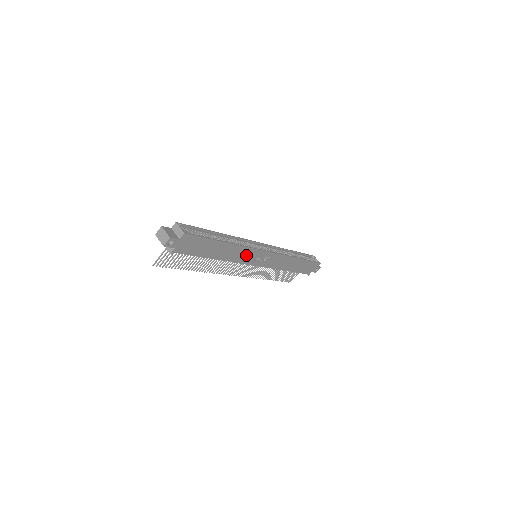
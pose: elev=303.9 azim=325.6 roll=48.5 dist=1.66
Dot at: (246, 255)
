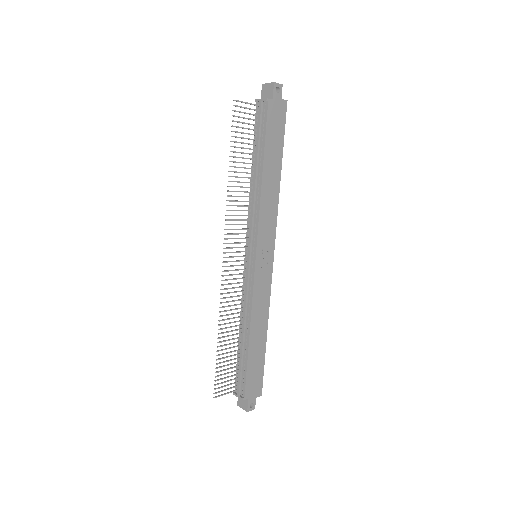
Dot at: (268, 222)
